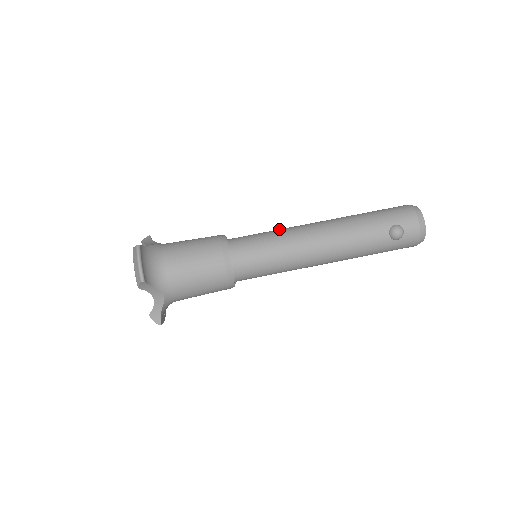
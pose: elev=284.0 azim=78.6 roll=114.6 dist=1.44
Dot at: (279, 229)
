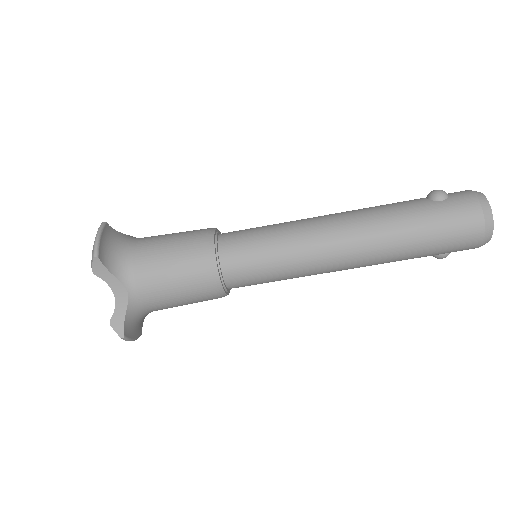
Dot at: (293, 259)
